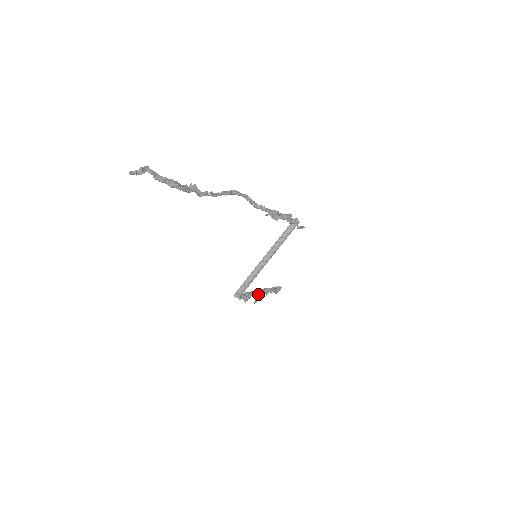
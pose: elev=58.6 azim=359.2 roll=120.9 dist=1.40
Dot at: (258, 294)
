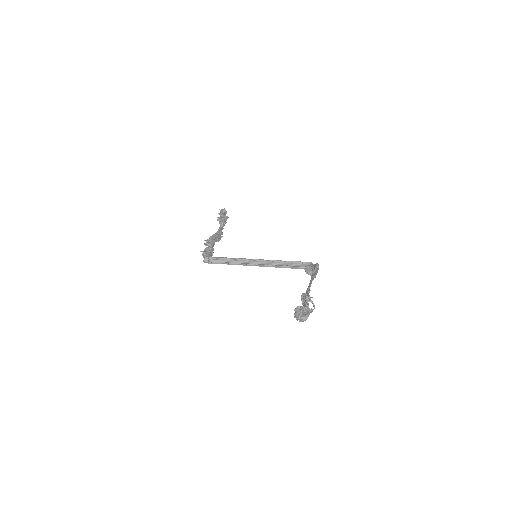
Dot at: occluded
